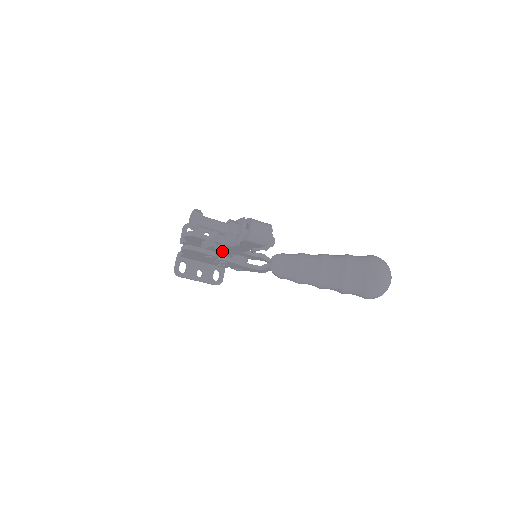
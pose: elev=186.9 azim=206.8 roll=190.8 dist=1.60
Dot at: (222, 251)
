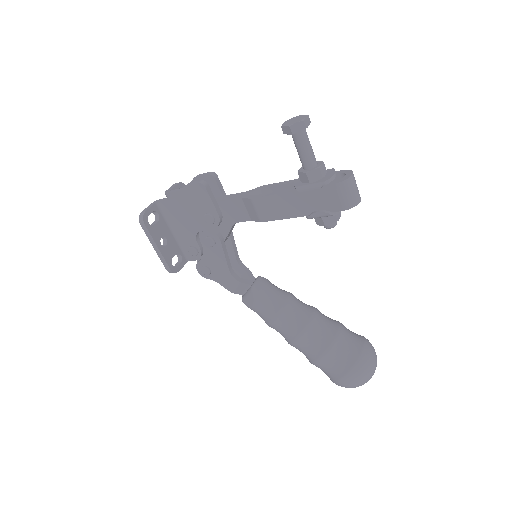
Dot at: (235, 218)
